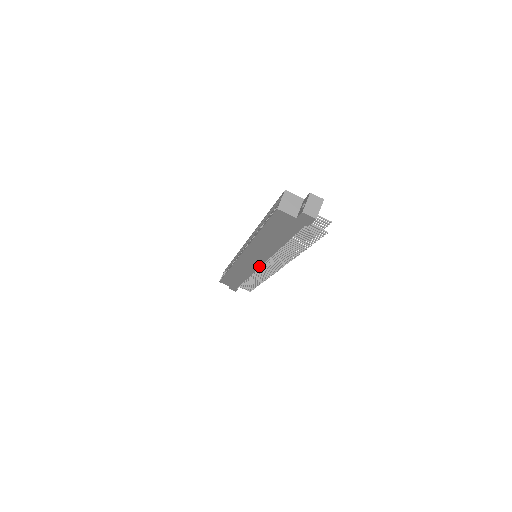
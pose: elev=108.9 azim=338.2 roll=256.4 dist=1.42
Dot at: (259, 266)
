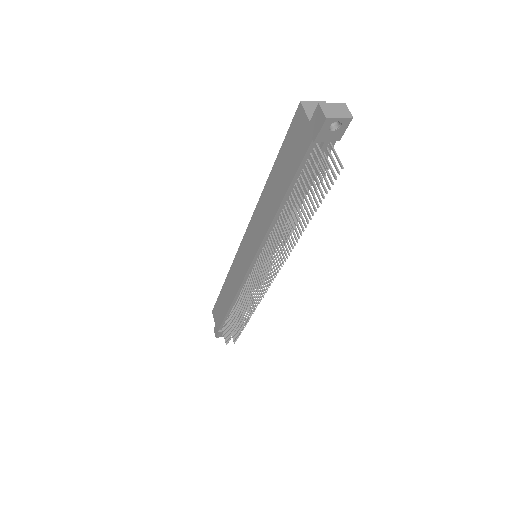
Dot at: (249, 266)
